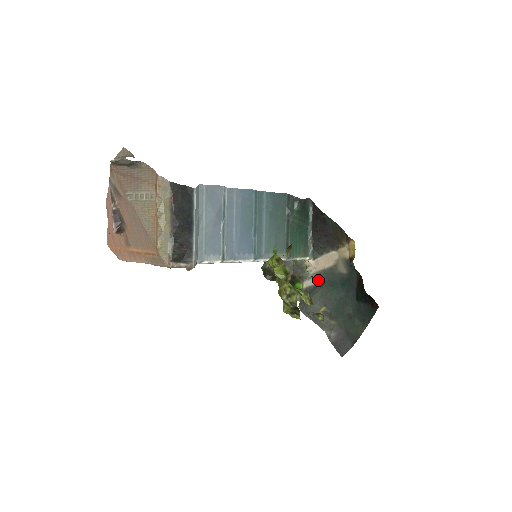
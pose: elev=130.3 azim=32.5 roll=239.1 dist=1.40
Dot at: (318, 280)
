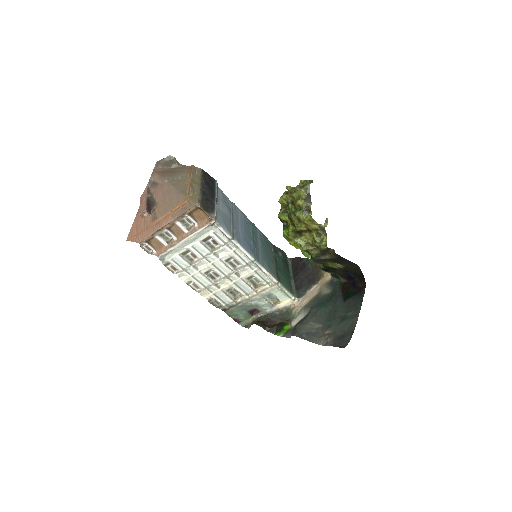
Dot at: (305, 312)
